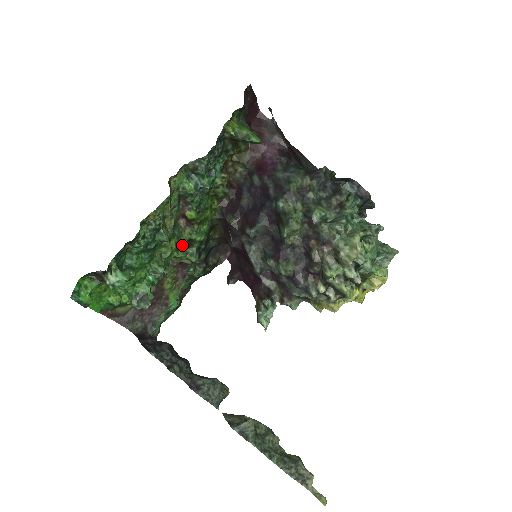
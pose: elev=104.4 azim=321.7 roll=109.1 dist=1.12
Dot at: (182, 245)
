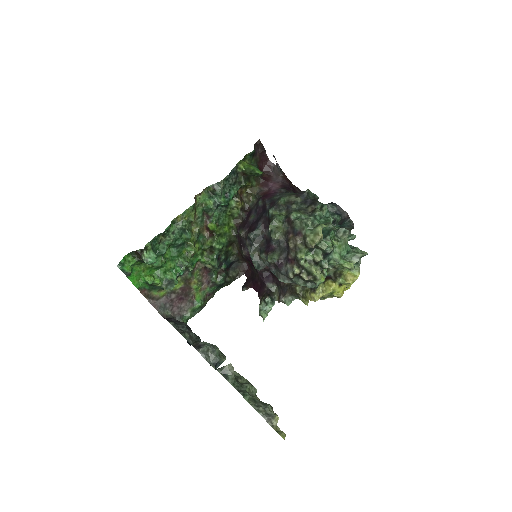
Dot at: (206, 252)
